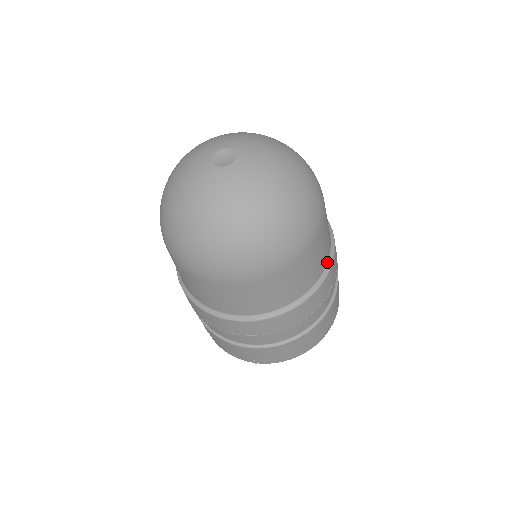
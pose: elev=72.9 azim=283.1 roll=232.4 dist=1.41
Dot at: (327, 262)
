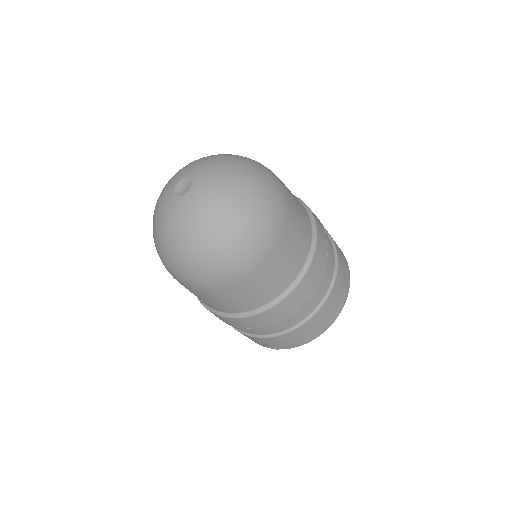
Dot at: (308, 254)
